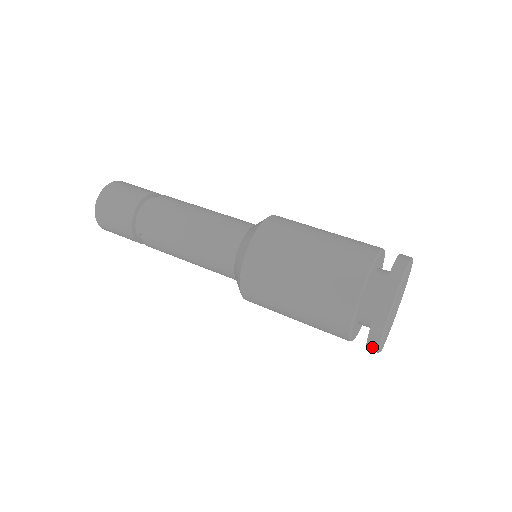
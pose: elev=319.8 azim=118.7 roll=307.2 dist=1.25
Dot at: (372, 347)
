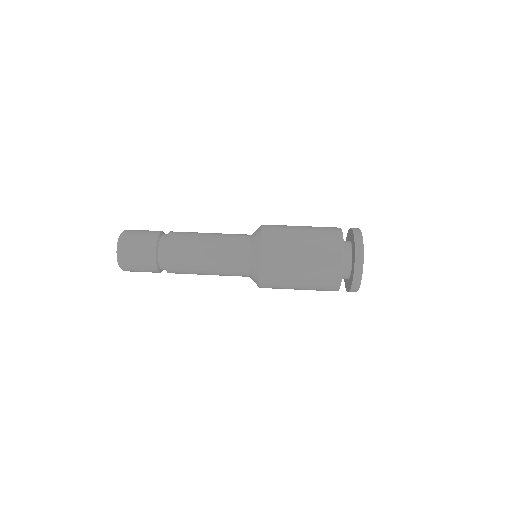
Dot at: occluded
